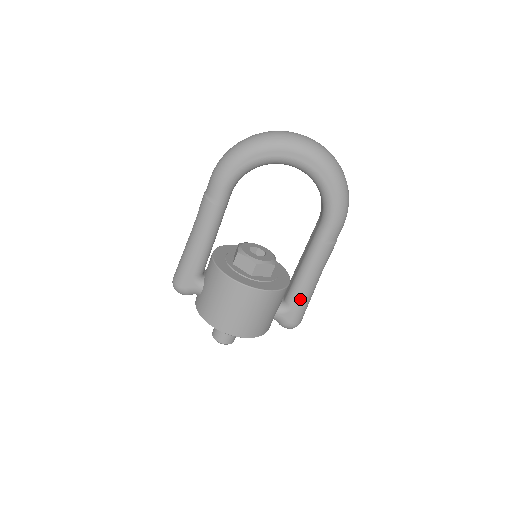
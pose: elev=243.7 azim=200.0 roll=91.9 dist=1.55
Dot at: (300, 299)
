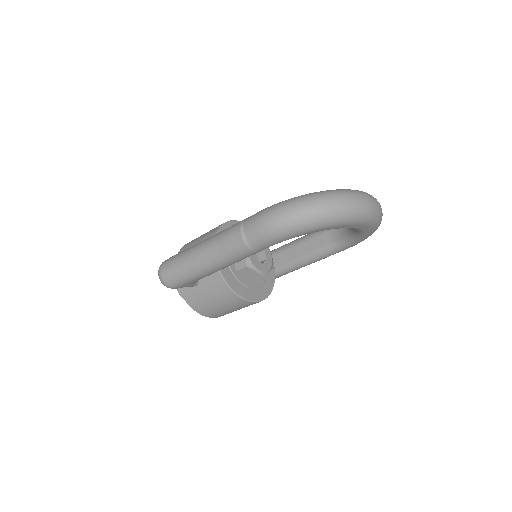
Dot at: (277, 277)
